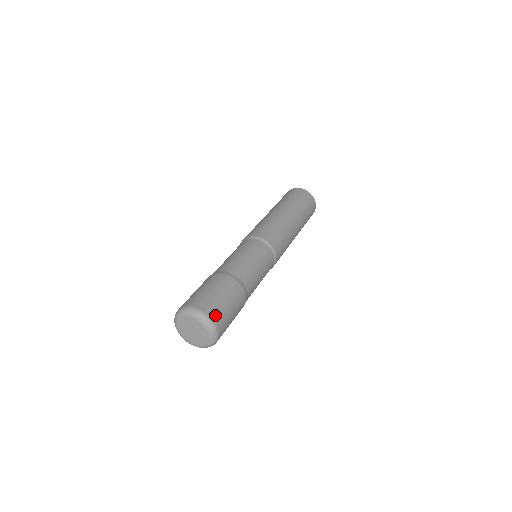
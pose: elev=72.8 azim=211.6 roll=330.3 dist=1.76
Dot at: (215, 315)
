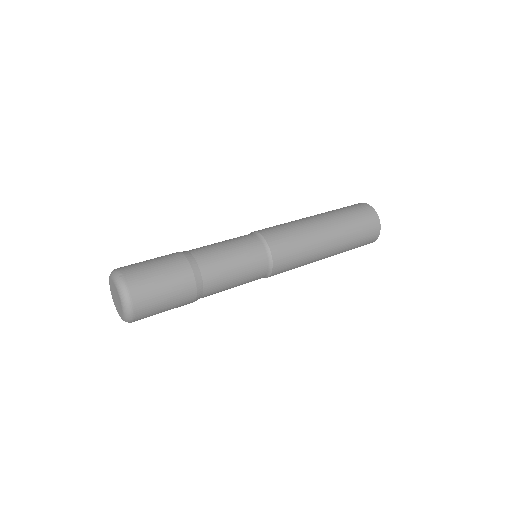
Dot at: (141, 311)
